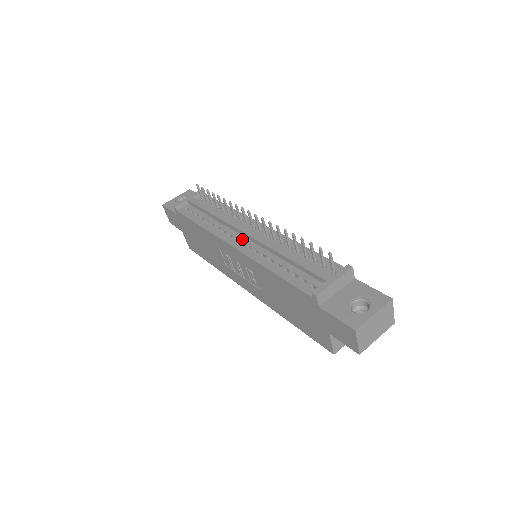
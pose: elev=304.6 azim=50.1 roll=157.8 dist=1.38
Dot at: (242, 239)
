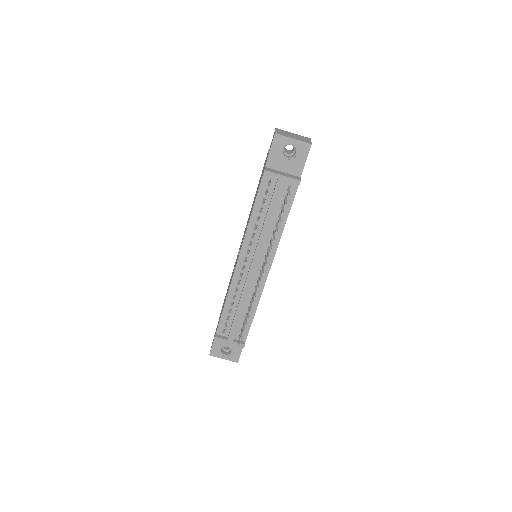
Dot at: (247, 265)
